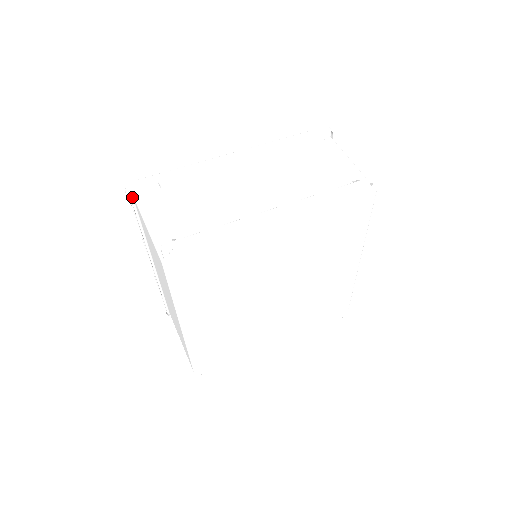
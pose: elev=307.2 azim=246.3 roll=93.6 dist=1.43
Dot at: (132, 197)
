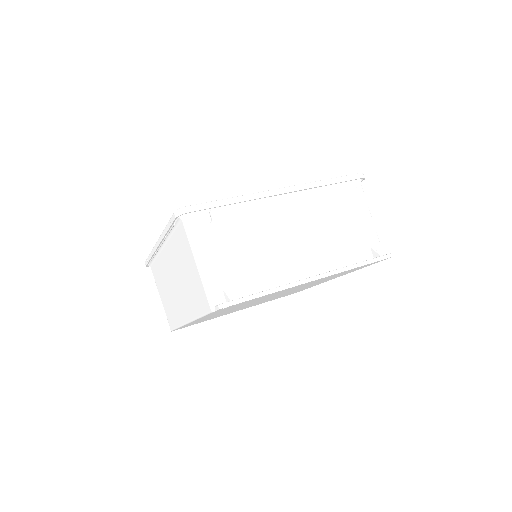
Dot at: (180, 219)
